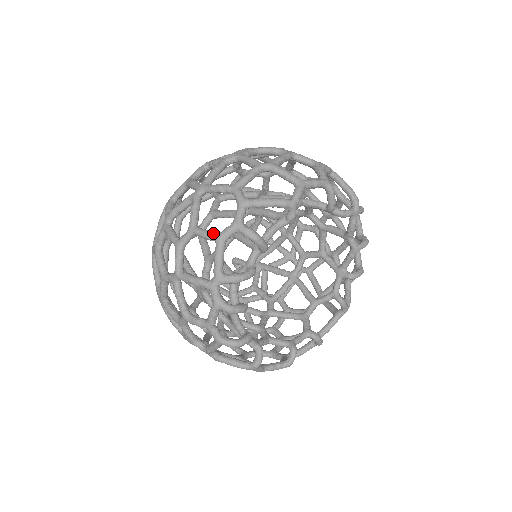
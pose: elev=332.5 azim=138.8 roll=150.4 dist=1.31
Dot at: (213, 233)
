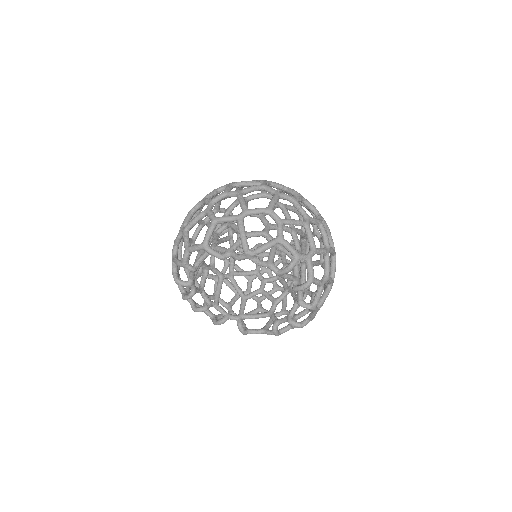
Dot at: occluded
